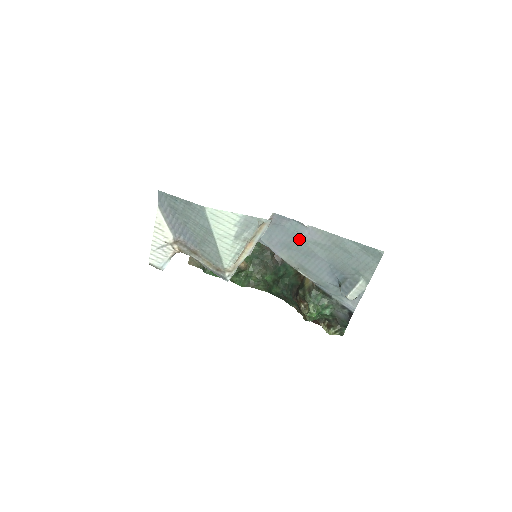
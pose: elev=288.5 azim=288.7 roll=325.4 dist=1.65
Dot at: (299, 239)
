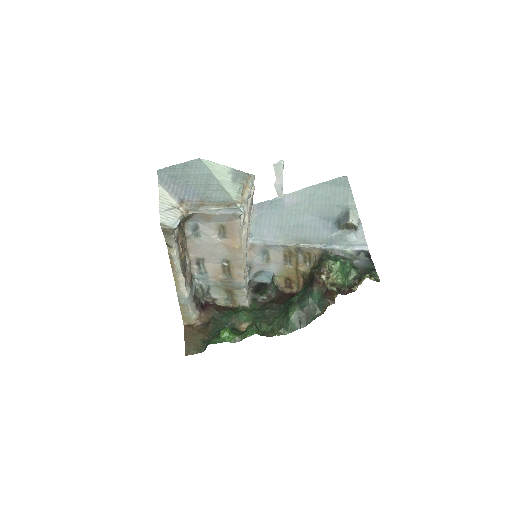
Dot at: (284, 212)
